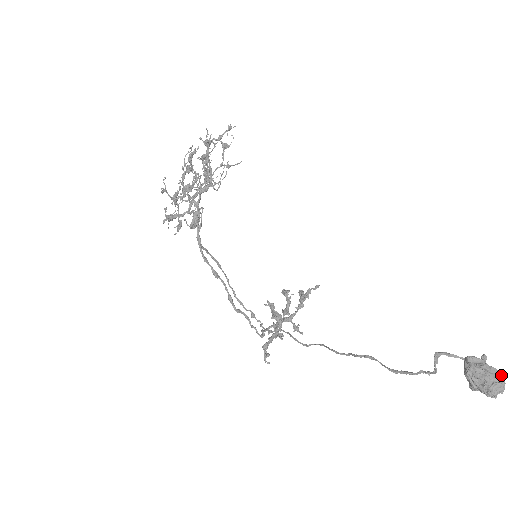
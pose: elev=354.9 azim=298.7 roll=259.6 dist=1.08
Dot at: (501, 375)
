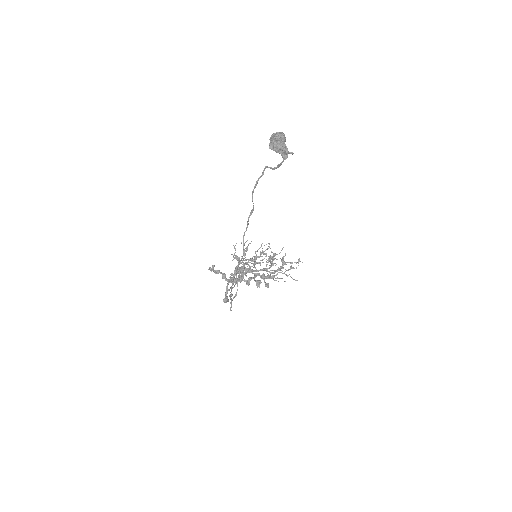
Dot at: (284, 134)
